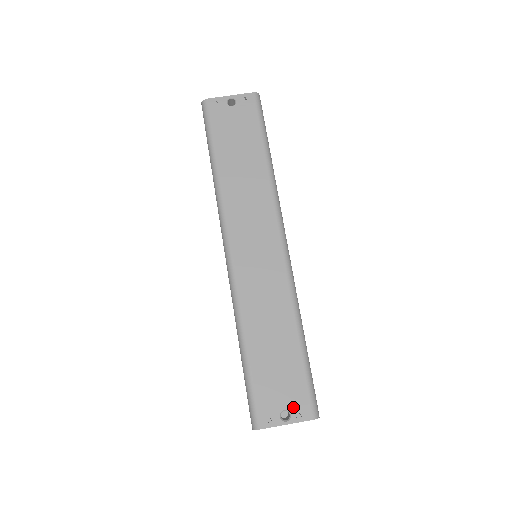
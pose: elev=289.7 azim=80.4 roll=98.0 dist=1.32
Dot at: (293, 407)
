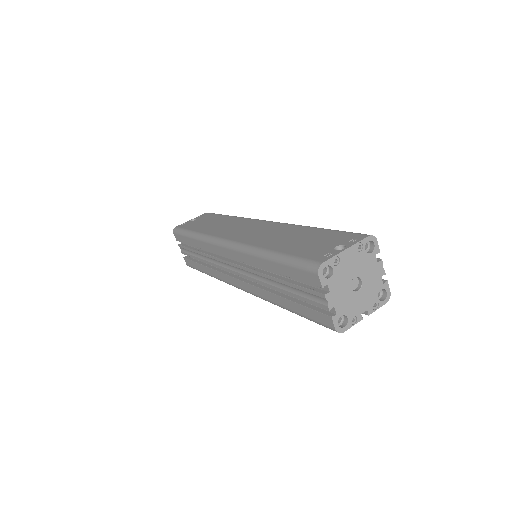
Dot at: (342, 242)
